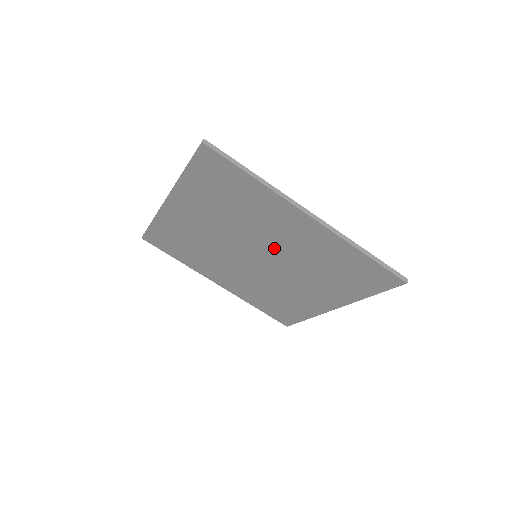
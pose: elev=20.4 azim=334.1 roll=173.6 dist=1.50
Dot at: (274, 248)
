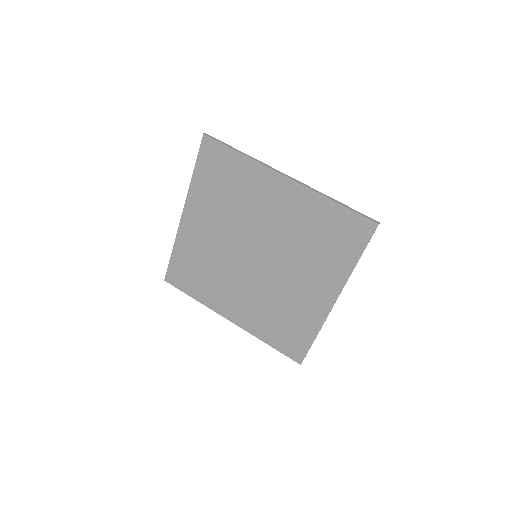
Dot at: (267, 234)
